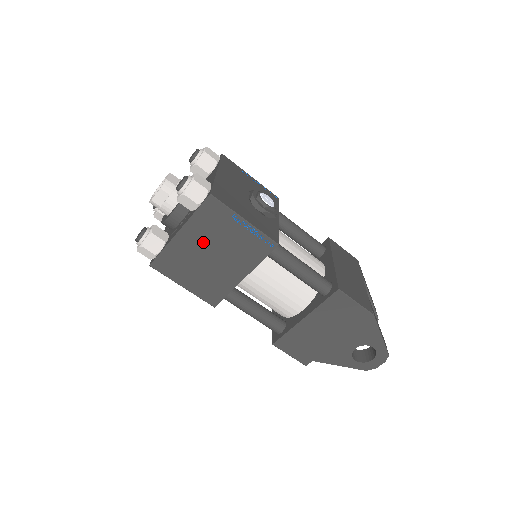
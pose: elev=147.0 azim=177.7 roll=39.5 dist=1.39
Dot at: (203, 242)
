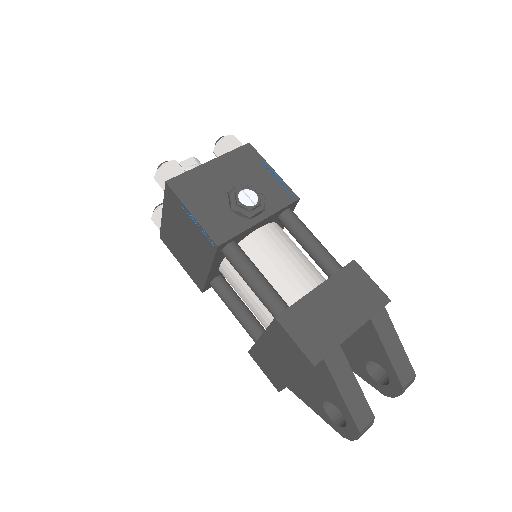
Dot at: (177, 226)
